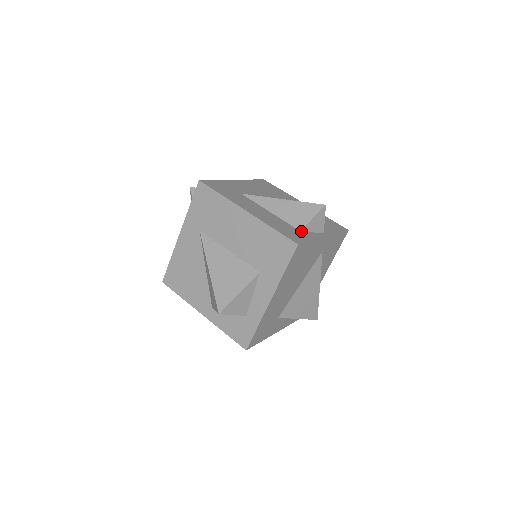
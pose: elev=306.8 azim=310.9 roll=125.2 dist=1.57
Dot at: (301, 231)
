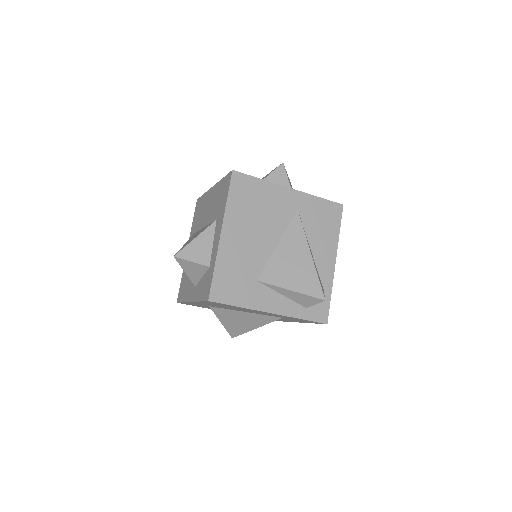
Dot at: occluded
